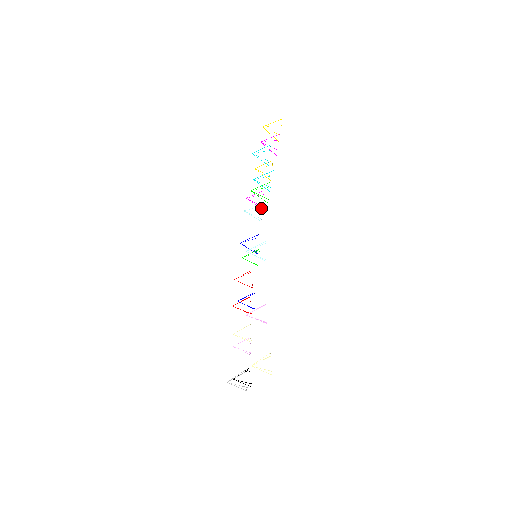
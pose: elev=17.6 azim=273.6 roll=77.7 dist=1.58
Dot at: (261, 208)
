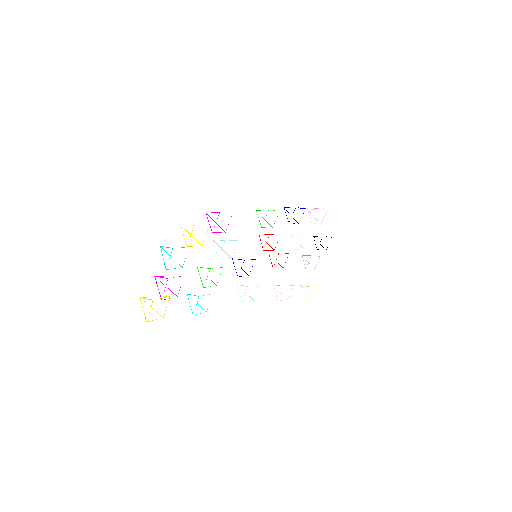
Dot at: occluded
